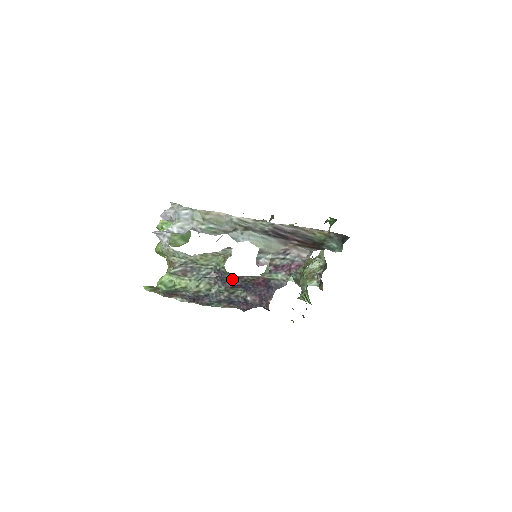
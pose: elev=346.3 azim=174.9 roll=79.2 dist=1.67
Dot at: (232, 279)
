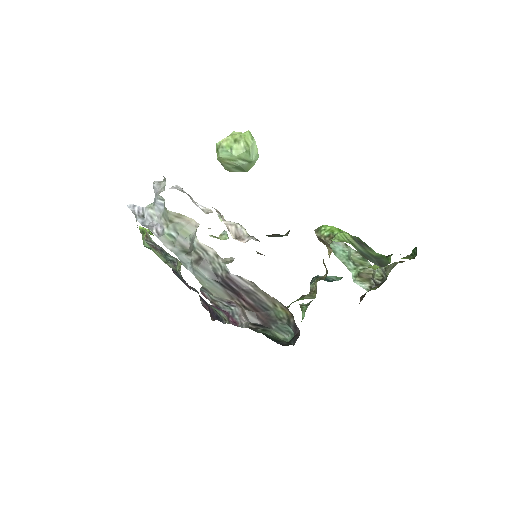
Dot at: occluded
